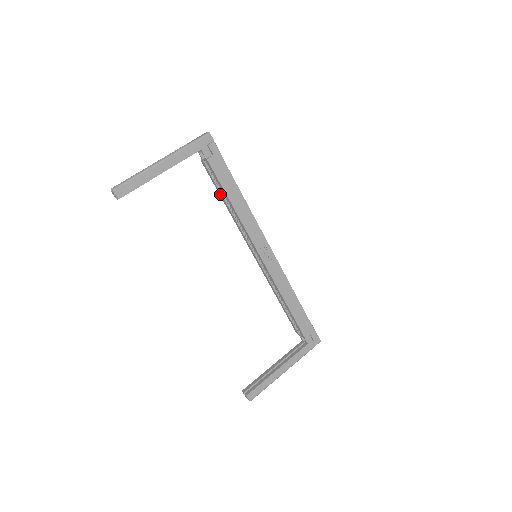
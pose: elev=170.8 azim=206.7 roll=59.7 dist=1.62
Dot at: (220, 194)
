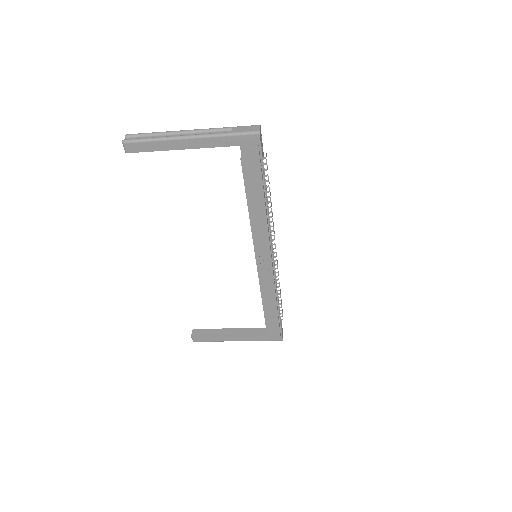
Dot at: occluded
